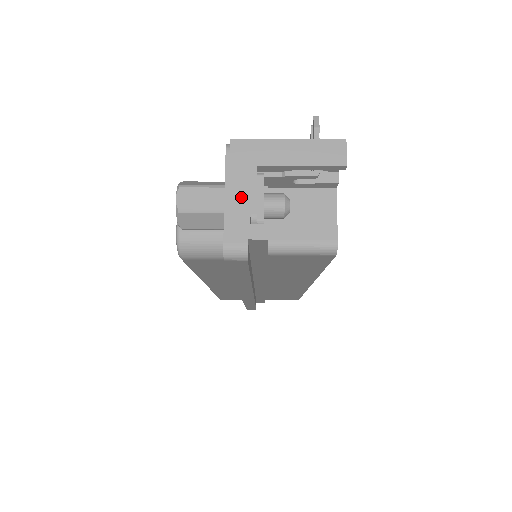
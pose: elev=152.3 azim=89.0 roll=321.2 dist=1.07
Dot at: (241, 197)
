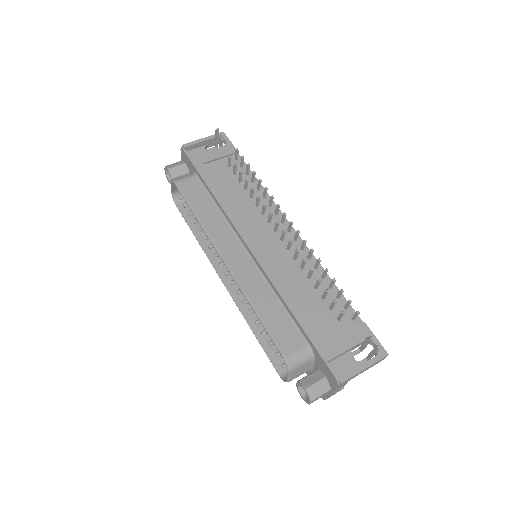
Dot at: occluded
